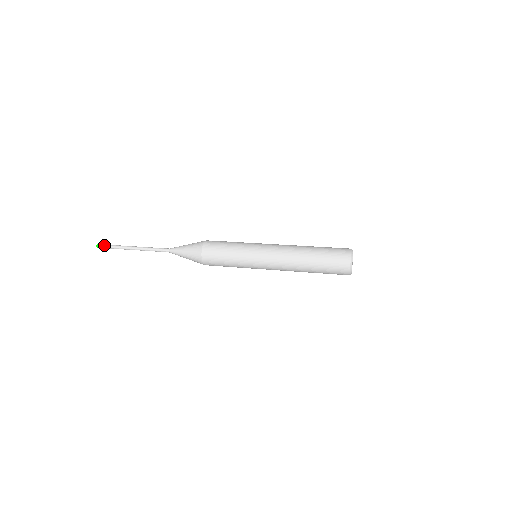
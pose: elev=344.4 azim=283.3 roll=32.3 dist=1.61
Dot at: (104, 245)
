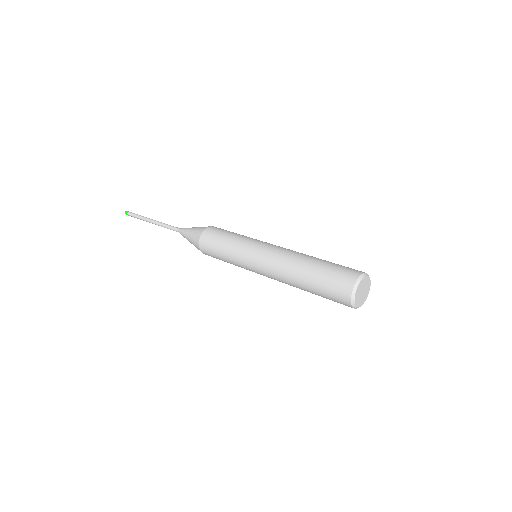
Dot at: (129, 214)
